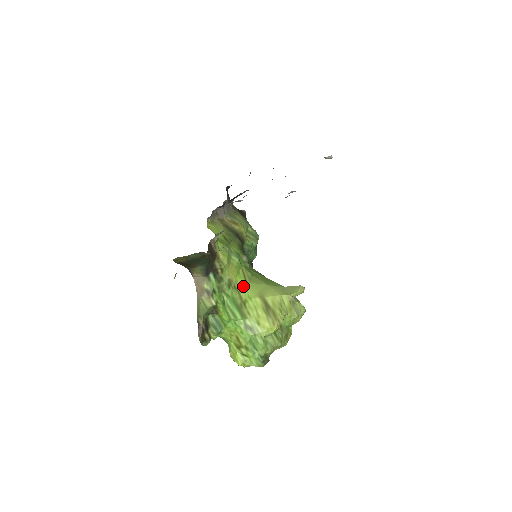
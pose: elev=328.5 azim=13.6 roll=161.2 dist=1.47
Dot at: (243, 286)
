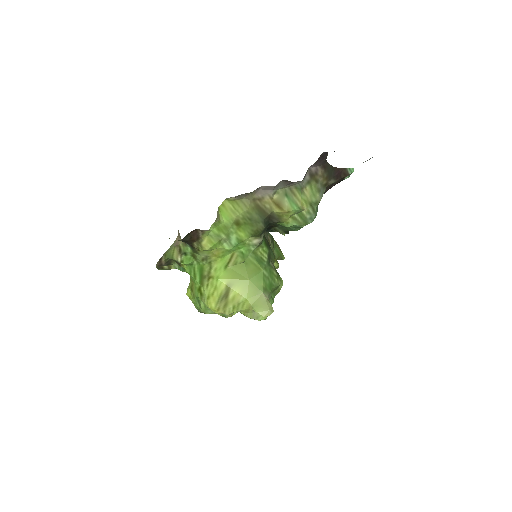
Dot at: (219, 267)
